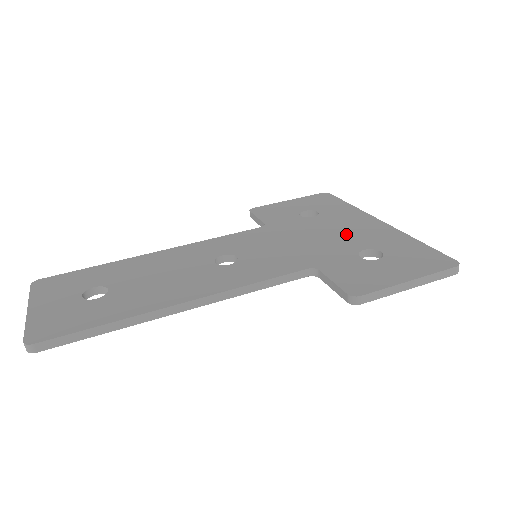
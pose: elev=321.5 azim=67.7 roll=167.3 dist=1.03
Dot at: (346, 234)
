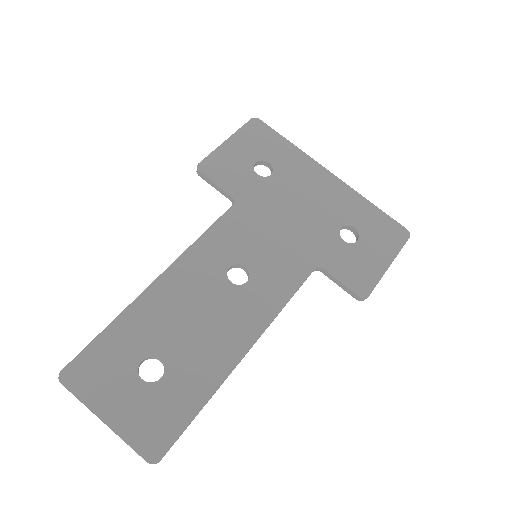
Dot at: (316, 204)
